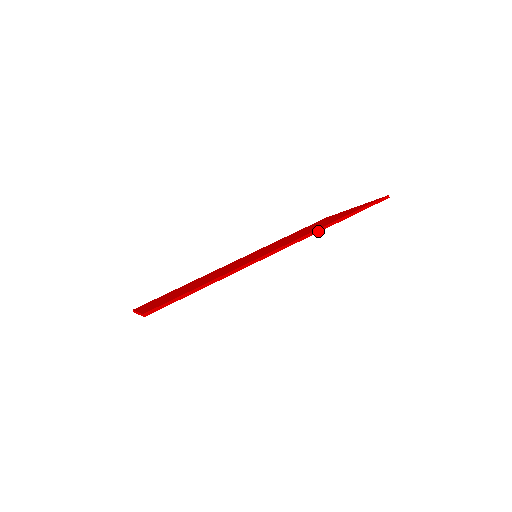
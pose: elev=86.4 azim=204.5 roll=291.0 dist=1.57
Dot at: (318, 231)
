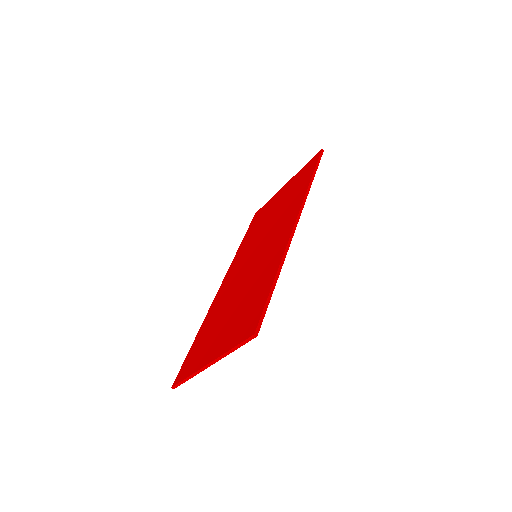
Dot at: (307, 194)
